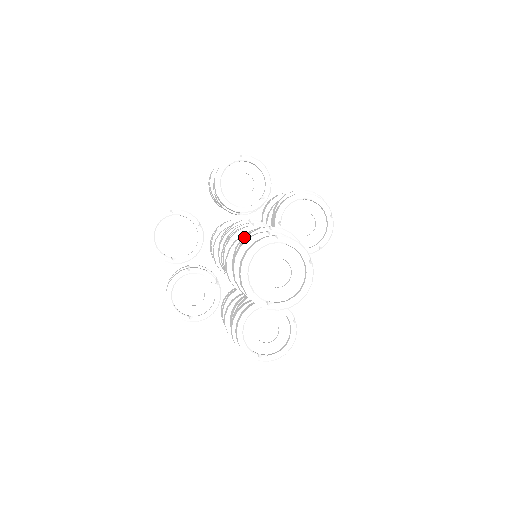
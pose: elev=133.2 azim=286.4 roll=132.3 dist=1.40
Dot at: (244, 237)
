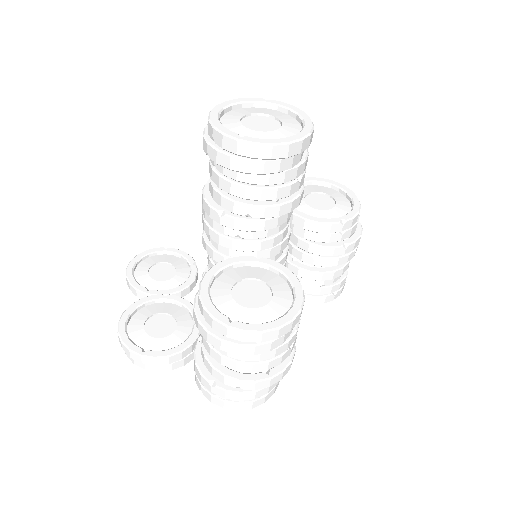
Dot at: occluded
